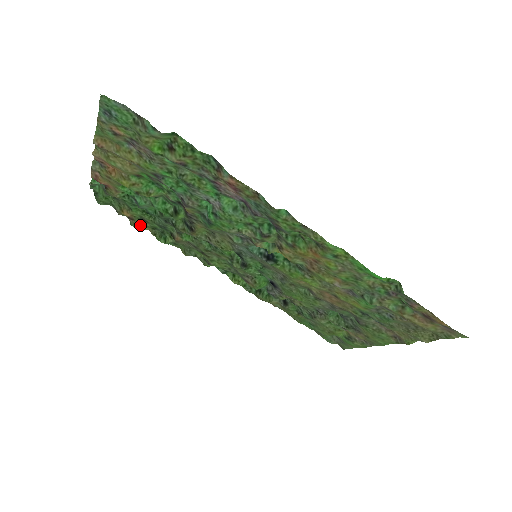
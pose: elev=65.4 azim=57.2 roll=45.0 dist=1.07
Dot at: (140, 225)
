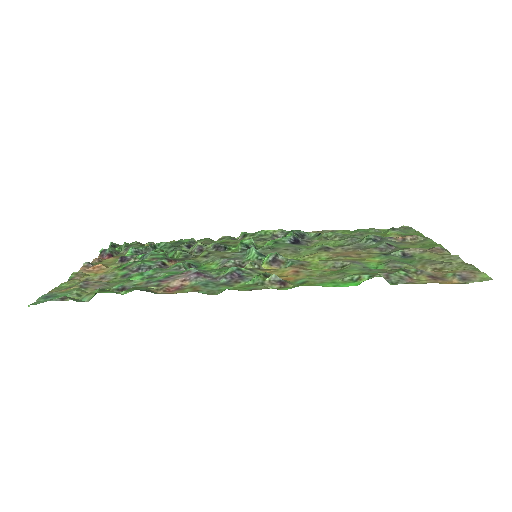
Dot at: occluded
